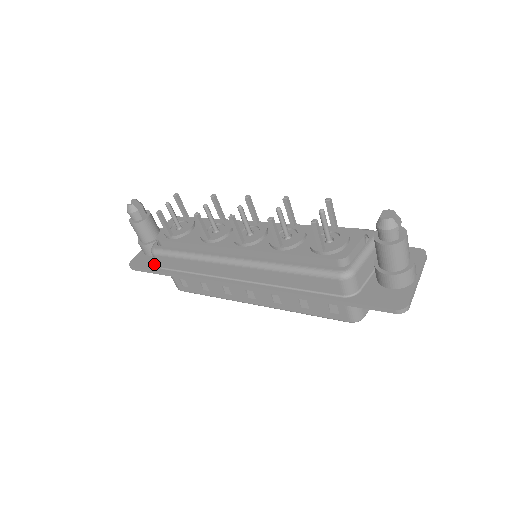
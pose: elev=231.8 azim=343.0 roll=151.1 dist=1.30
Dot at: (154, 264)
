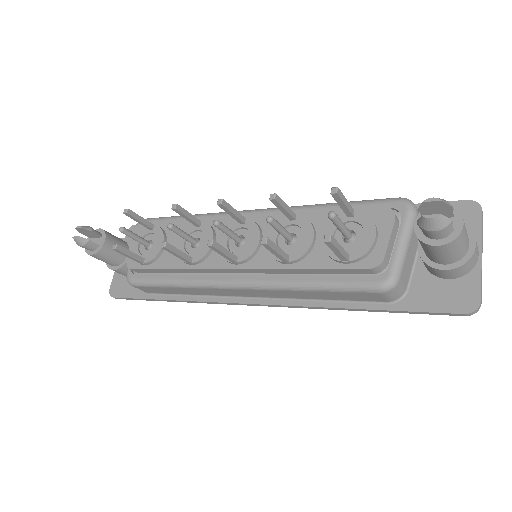
Dot at: (138, 289)
